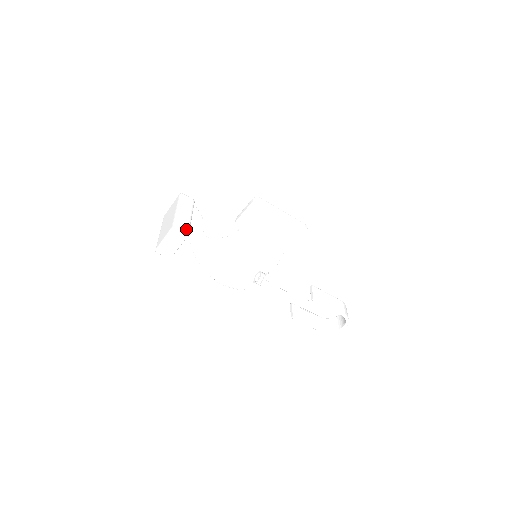
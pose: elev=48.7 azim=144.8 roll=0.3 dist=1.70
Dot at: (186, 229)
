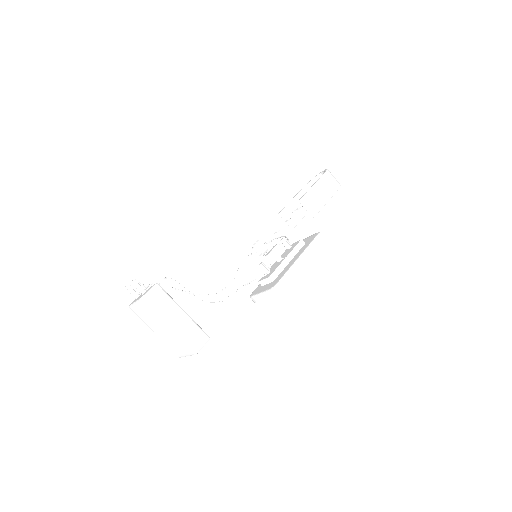
Dot at: (203, 338)
